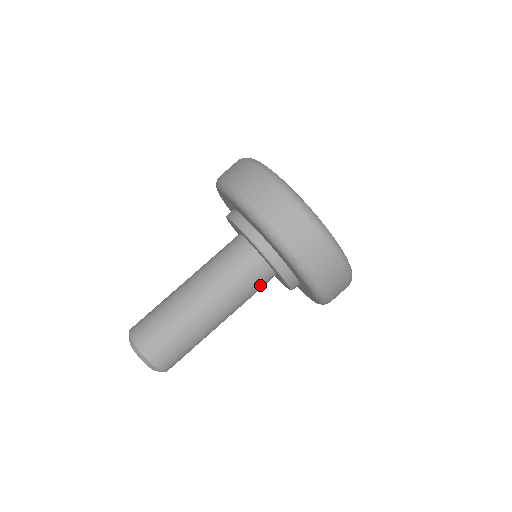
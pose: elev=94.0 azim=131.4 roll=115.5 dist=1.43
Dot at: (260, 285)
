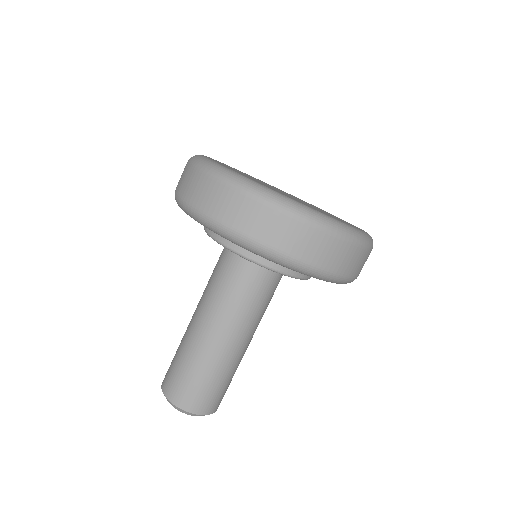
Dot at: occluded
